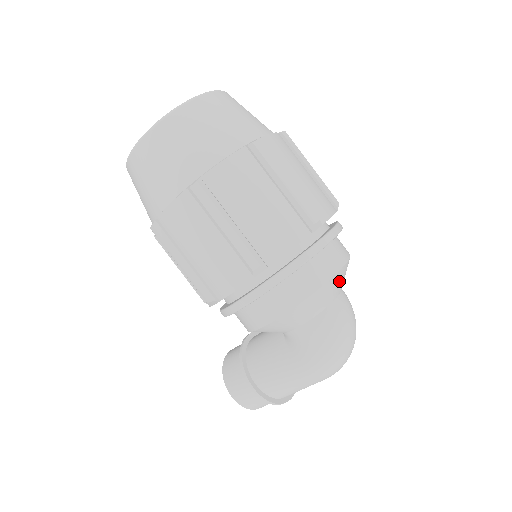
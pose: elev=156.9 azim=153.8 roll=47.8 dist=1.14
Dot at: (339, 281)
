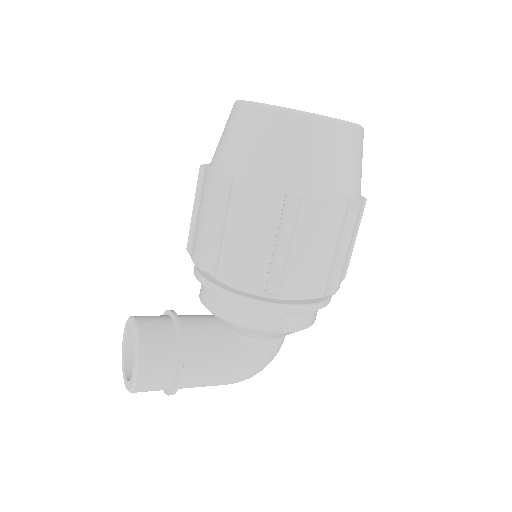
Dot at: occluded
